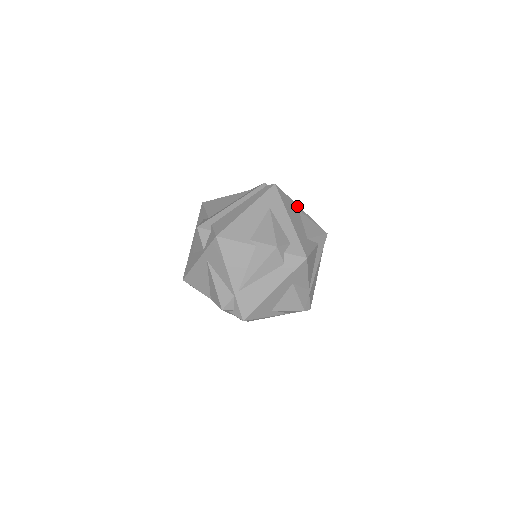
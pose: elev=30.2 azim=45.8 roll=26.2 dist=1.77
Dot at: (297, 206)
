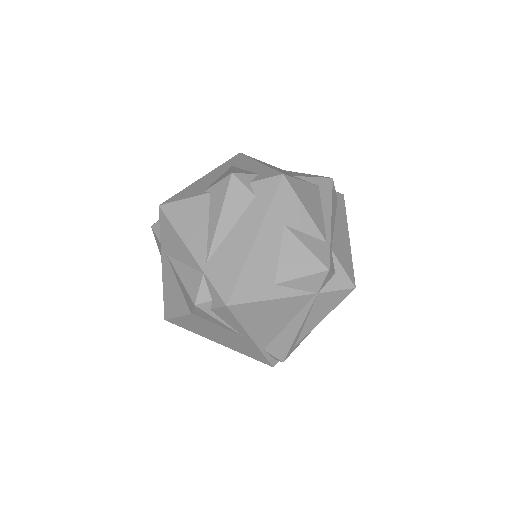
Dot at: (281, 169)
